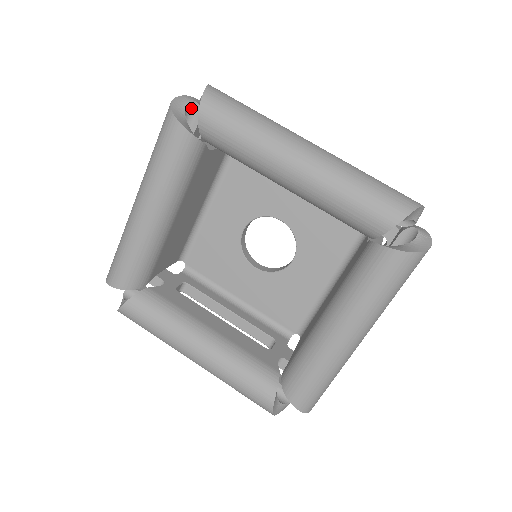
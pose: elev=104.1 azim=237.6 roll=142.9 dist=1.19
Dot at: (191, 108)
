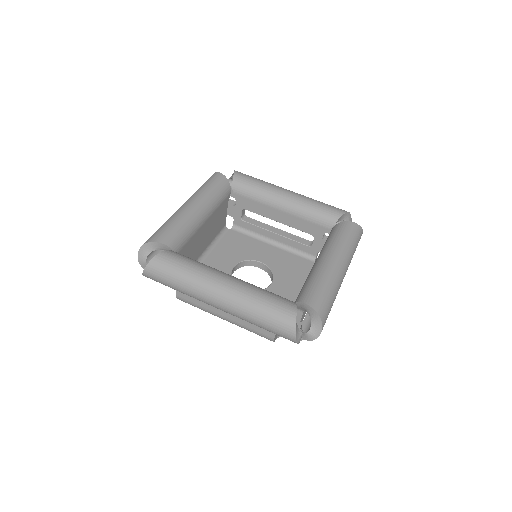
Dot at: occluded
